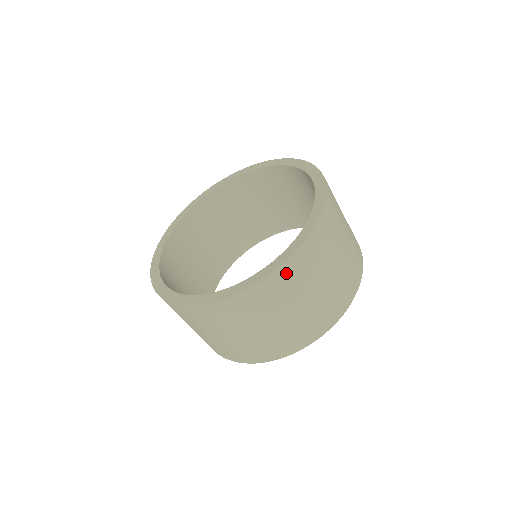
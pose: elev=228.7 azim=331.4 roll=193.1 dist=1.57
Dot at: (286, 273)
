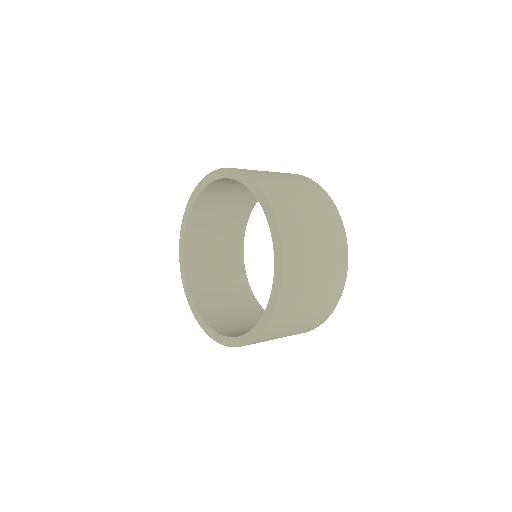
Dot at: occluded
